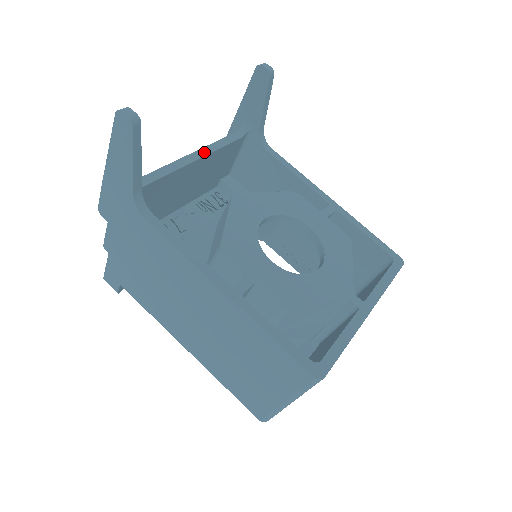
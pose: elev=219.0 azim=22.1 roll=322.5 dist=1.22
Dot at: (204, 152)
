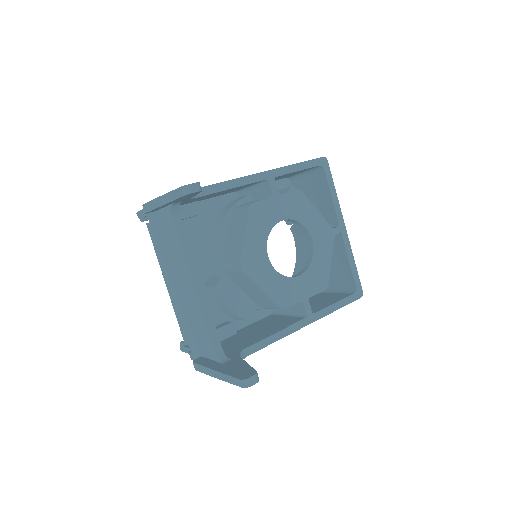
Dot at: (194, 269)
